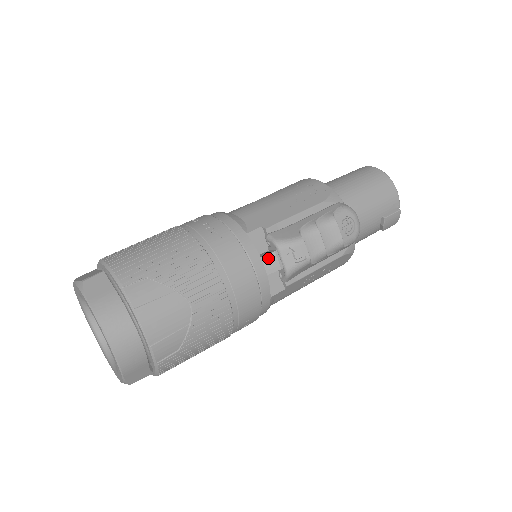
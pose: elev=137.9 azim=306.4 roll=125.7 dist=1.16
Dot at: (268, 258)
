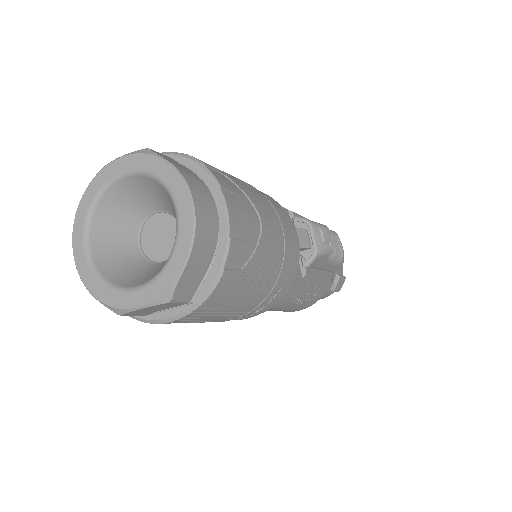
Dot at: (301, 232)
